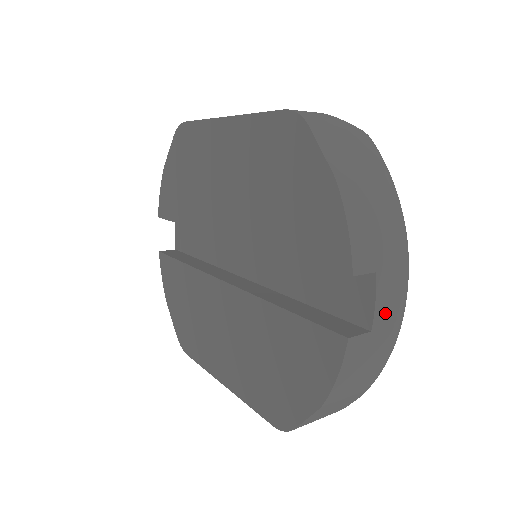
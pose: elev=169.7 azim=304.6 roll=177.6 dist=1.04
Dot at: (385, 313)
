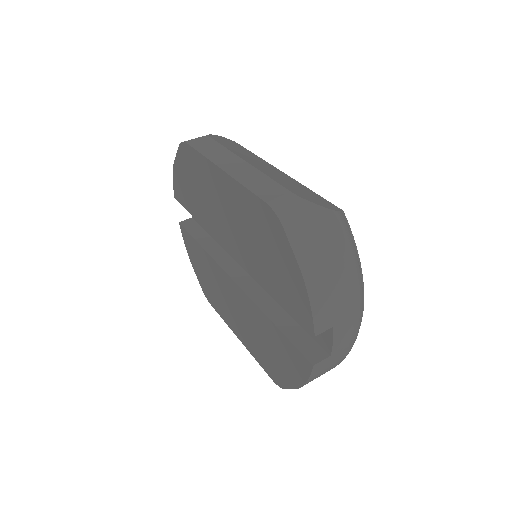
Dot at: (341, 343)
